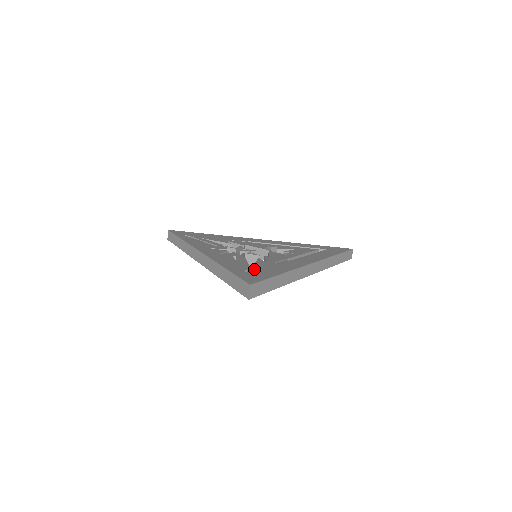
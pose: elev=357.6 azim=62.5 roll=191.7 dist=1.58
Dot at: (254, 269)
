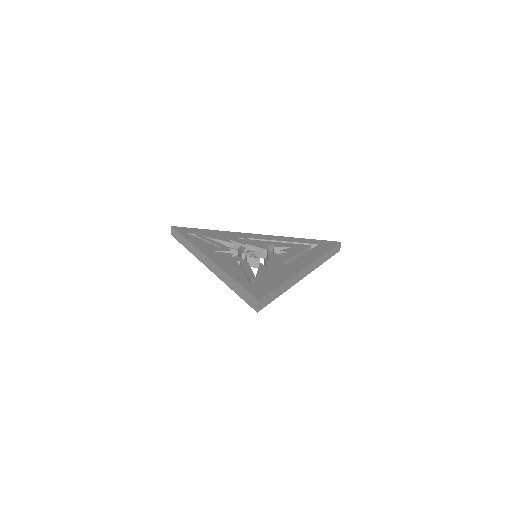
Dot at: (259, 279)
